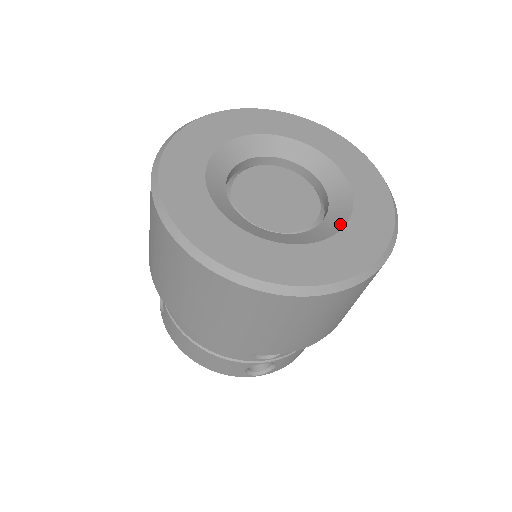
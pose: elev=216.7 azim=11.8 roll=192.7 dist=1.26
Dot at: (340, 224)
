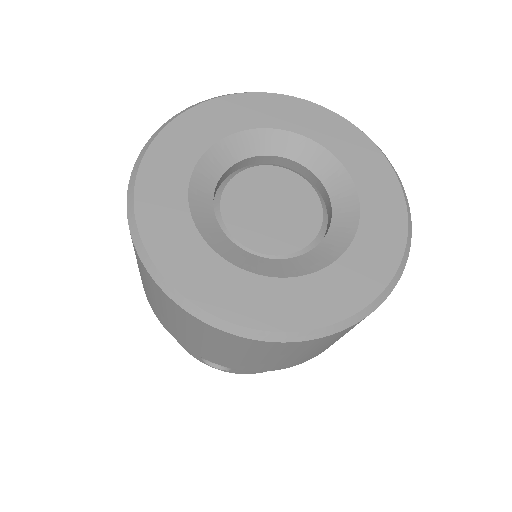
Dot at: (344, 177)
